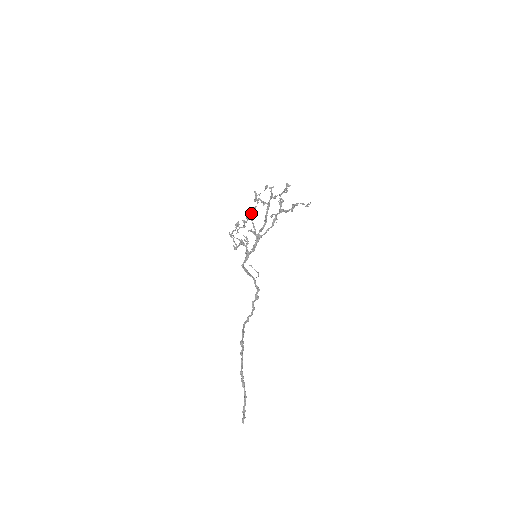
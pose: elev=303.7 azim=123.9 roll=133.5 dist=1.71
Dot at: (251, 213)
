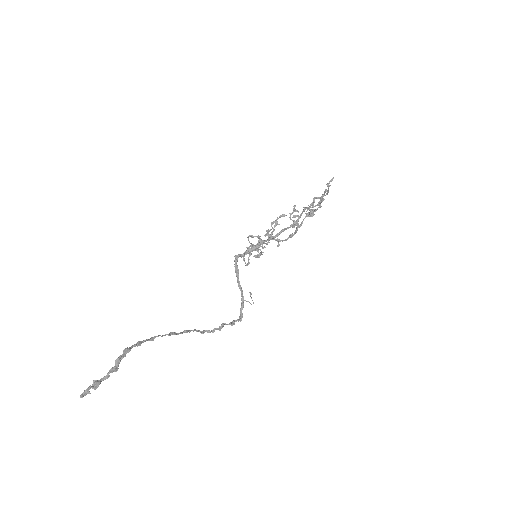
Dot at: (278, 218)
